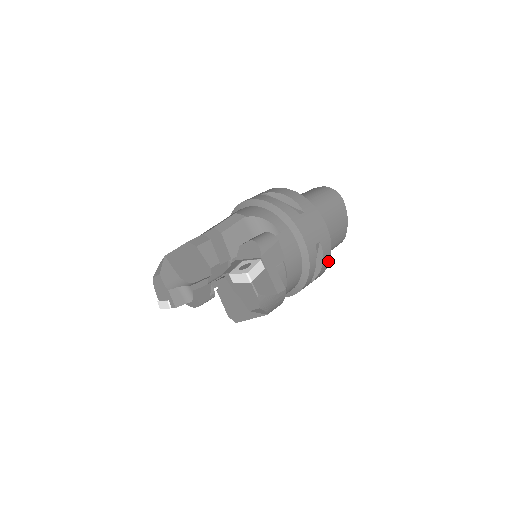
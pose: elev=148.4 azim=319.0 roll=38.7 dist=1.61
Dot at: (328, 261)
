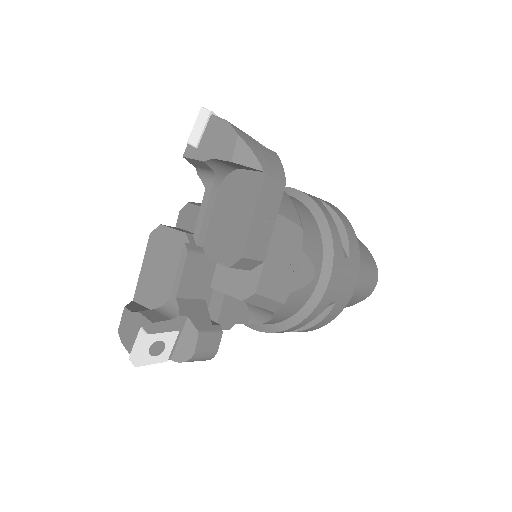
Dot at: (352, 230)
